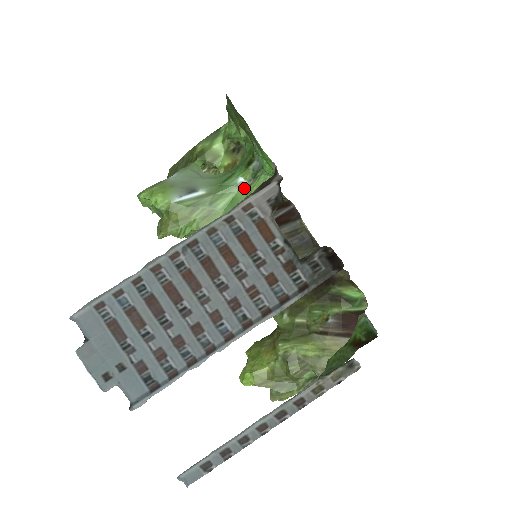
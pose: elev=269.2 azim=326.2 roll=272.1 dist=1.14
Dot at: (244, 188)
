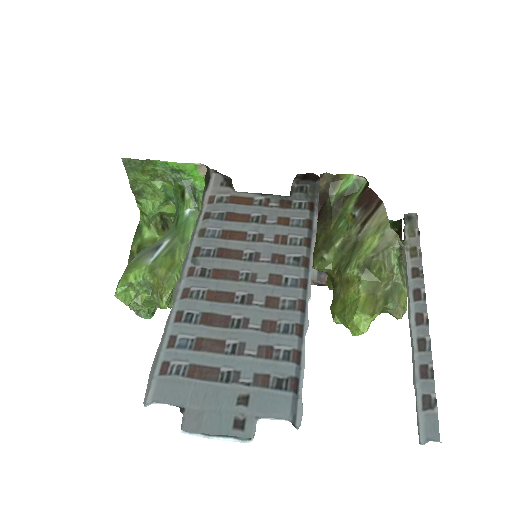
Dot at: (196, 214)
